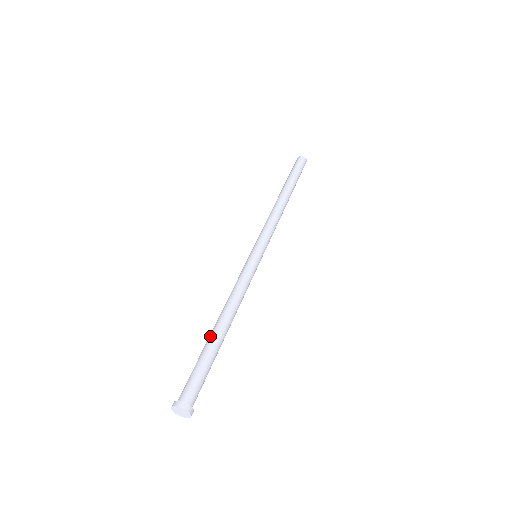
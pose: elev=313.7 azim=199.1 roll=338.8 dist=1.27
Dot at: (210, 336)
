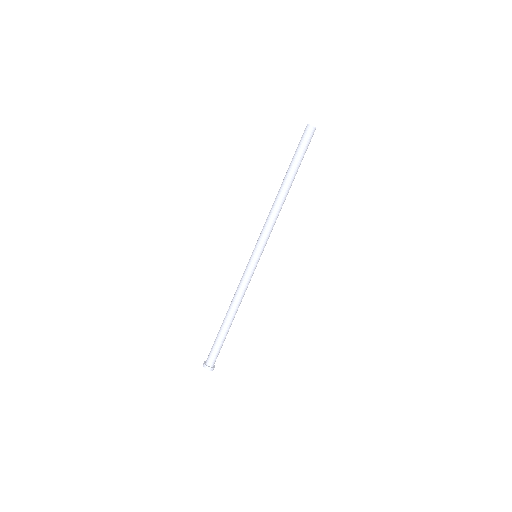
Dot at: (222, 324)
